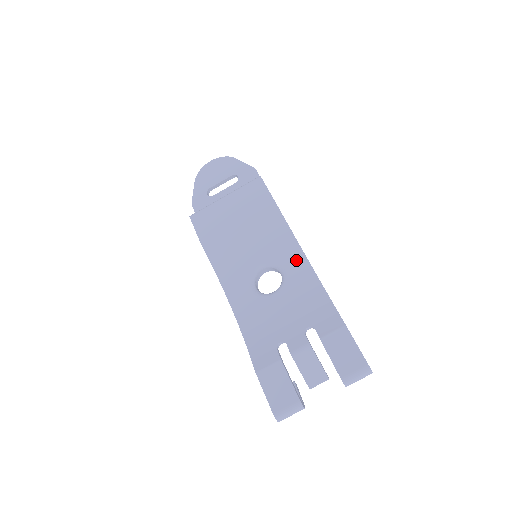
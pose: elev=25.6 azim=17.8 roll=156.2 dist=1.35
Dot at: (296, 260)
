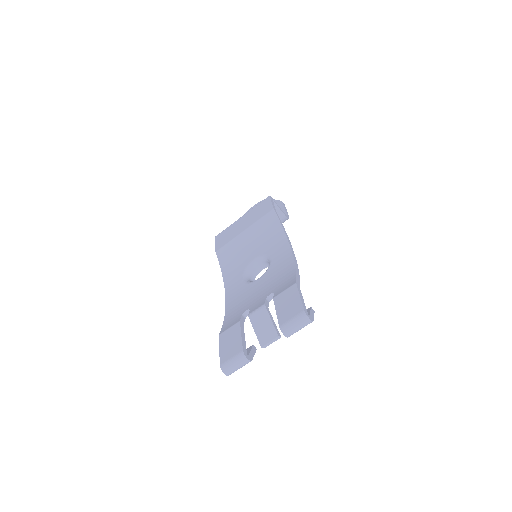
Dot at: (281, 250)
